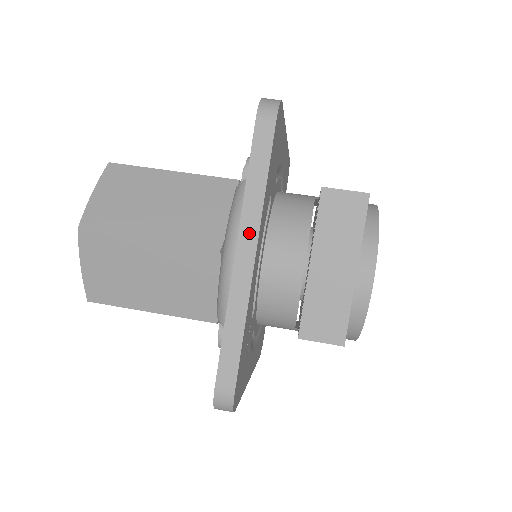
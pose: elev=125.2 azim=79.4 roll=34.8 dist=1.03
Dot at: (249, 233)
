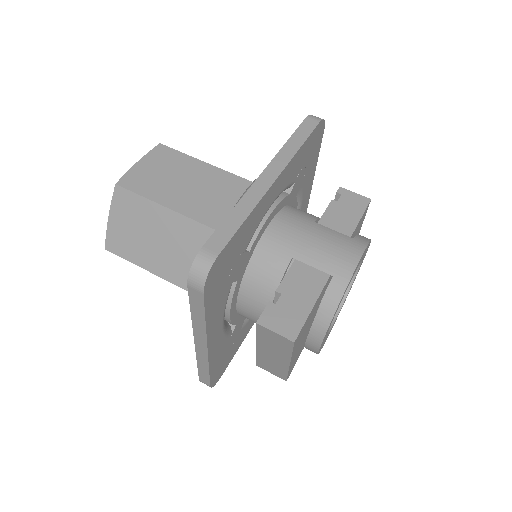
Dot at: (200, 338)
